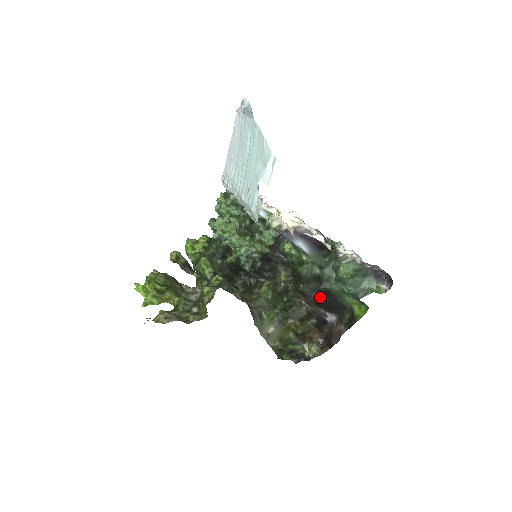
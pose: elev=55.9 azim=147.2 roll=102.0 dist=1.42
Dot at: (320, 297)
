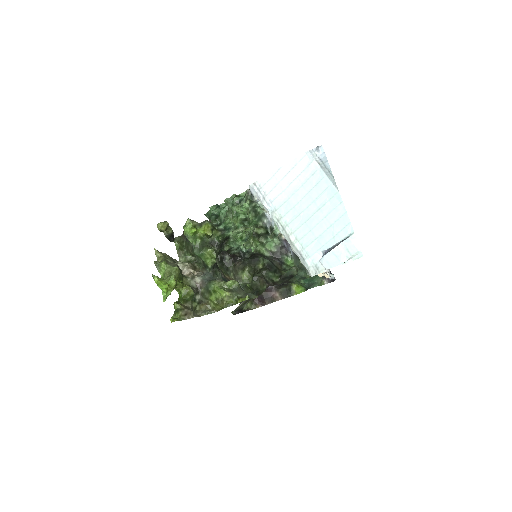
Dot at: occluded
